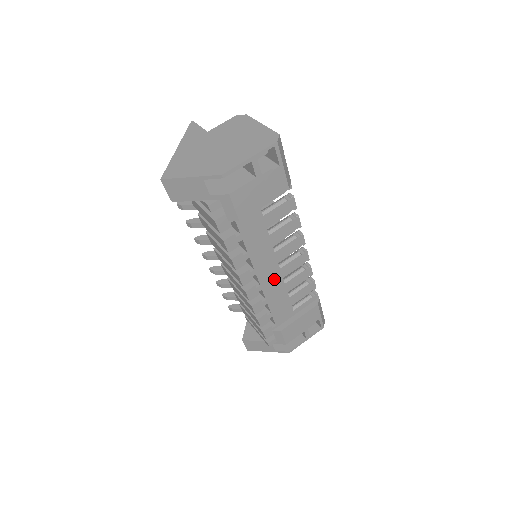
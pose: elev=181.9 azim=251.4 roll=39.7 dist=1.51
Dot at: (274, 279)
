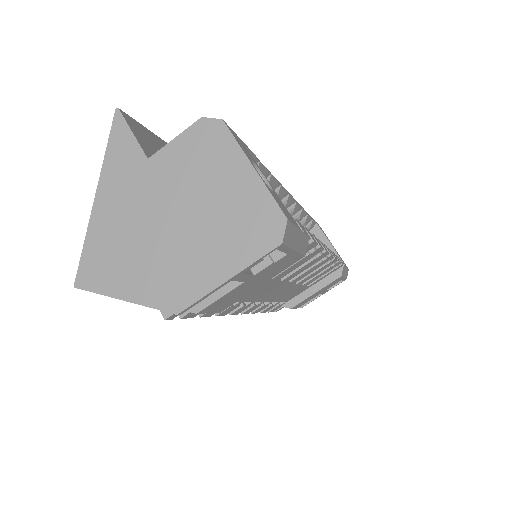
Dot at: (281, 290)
